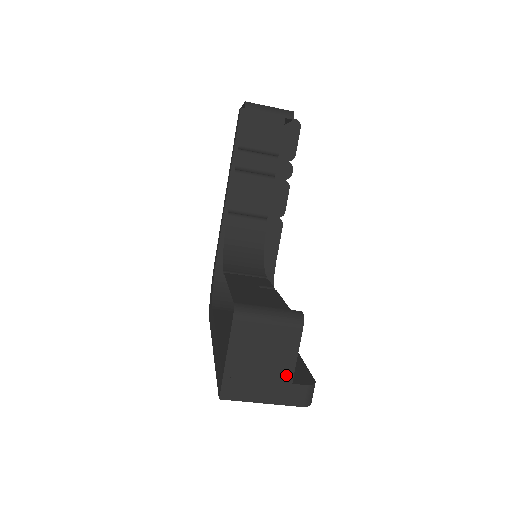
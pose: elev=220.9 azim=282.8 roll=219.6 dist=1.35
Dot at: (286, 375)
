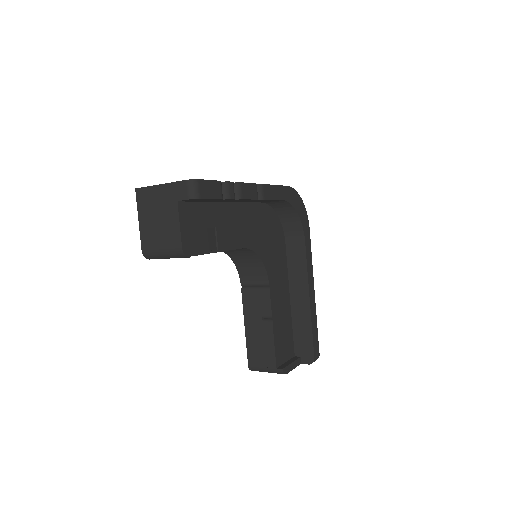
Dot at: occluded
